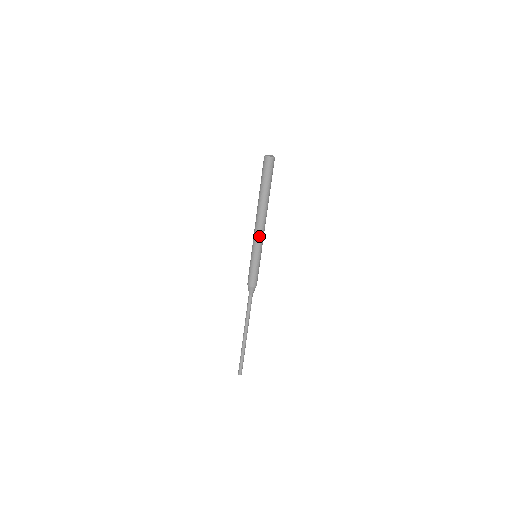
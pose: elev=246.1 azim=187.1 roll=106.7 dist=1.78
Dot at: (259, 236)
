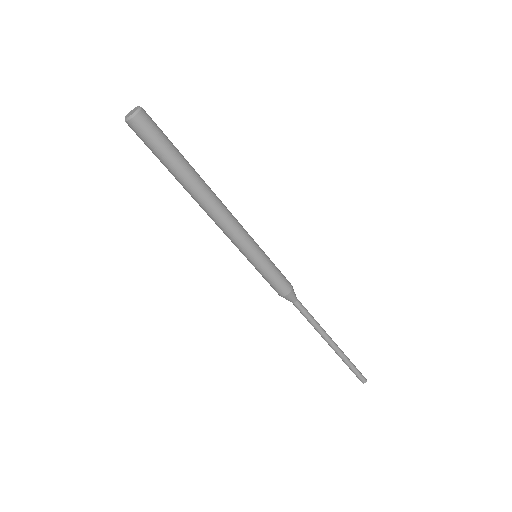
Dot at: (235, 231)
